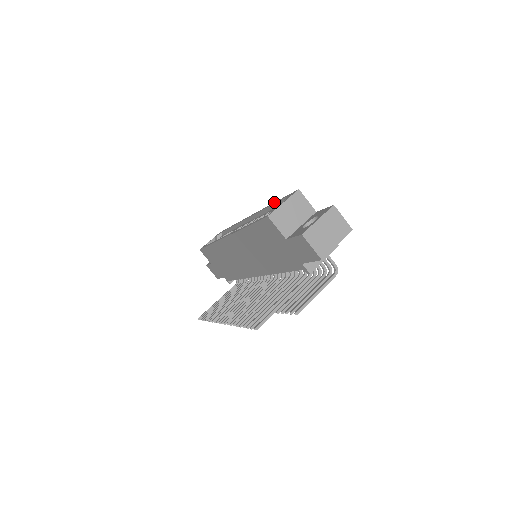
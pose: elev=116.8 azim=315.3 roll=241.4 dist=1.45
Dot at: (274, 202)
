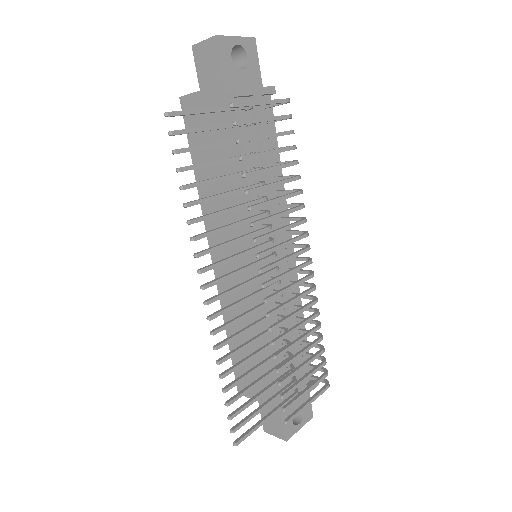
Dot at: occluded
